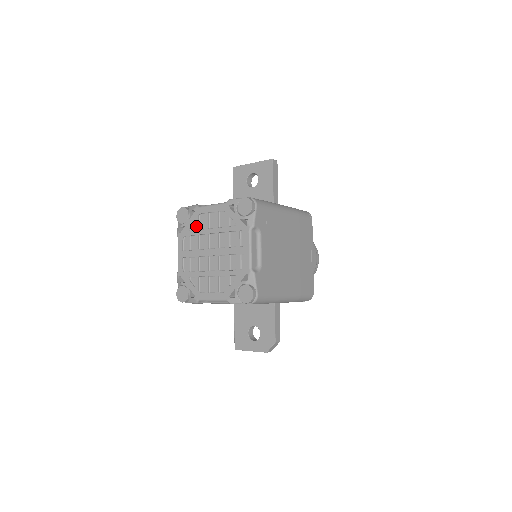
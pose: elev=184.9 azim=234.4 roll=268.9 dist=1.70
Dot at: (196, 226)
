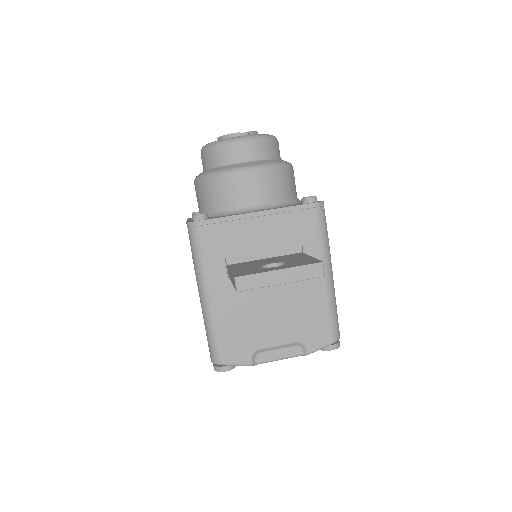
Dot at: occluded
